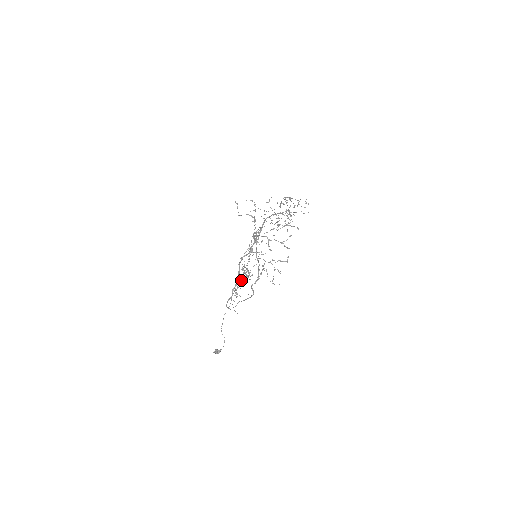
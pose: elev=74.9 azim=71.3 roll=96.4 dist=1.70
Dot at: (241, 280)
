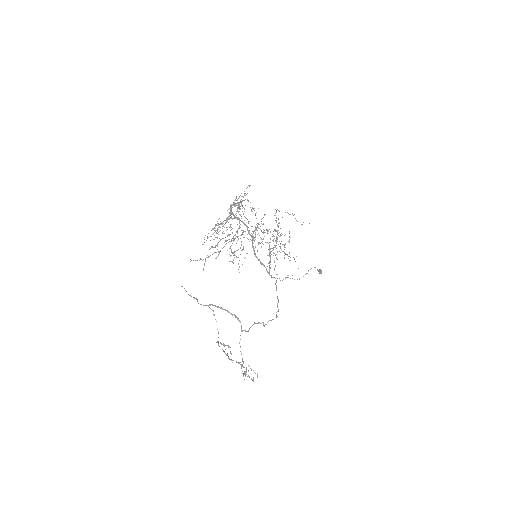
Dot at: occluded
